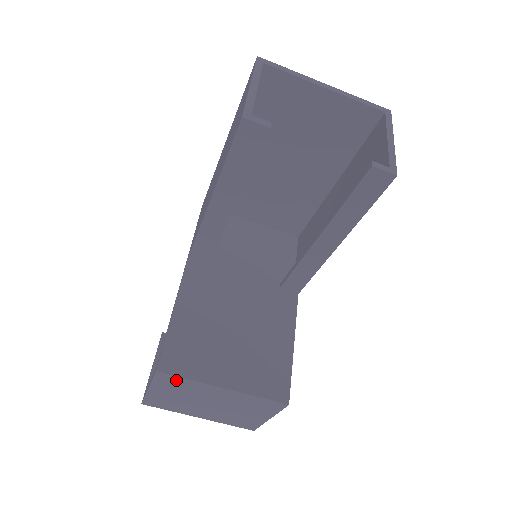
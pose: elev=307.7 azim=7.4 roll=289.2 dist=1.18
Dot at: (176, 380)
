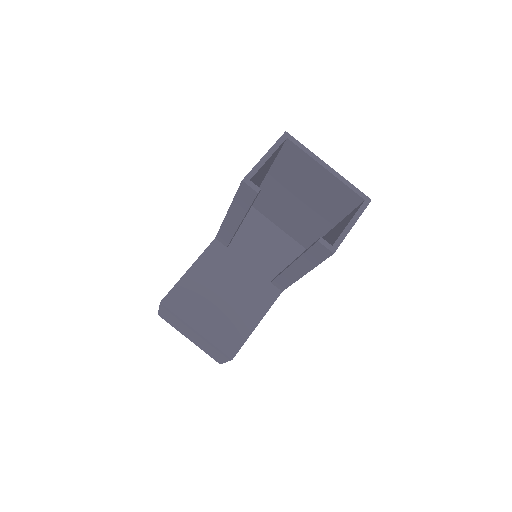
Dot at: (171, 312)
